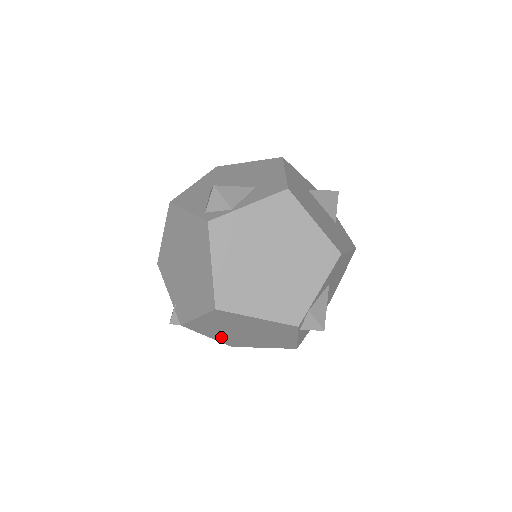
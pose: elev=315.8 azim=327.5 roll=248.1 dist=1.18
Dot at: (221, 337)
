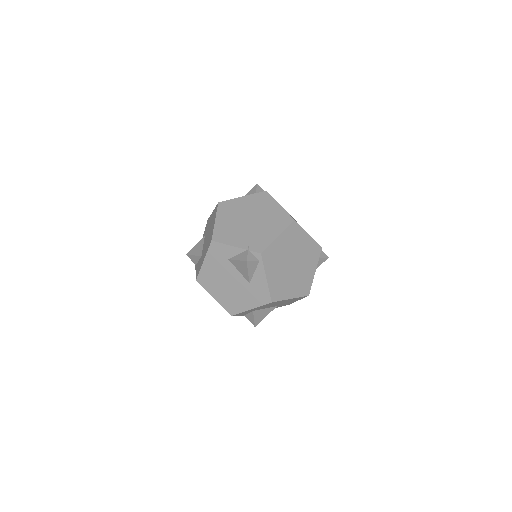
Dot at: (274, 278)
